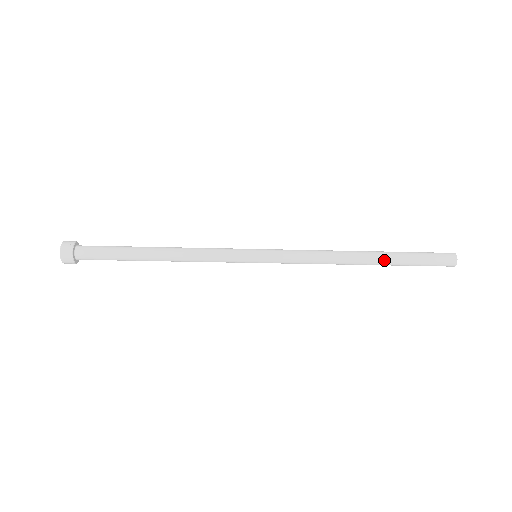
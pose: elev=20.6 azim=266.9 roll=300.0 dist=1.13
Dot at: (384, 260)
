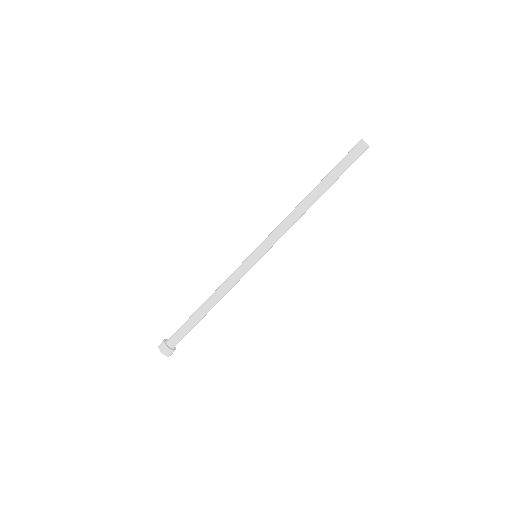
Dot at: (323, 185)
